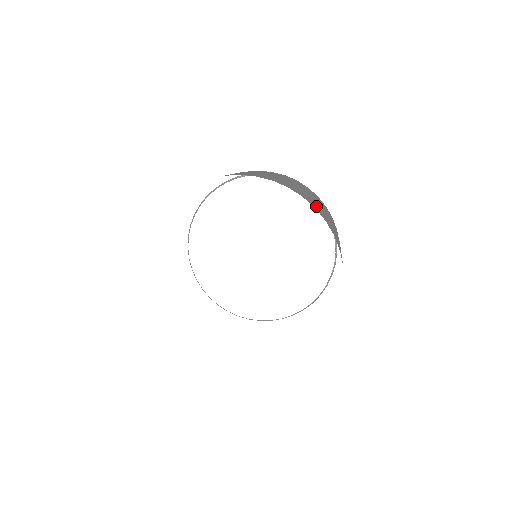
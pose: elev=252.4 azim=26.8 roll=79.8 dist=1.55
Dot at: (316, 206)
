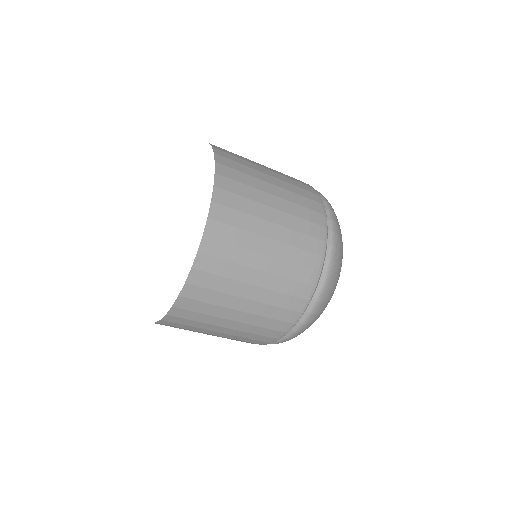
Dot at: occluded
